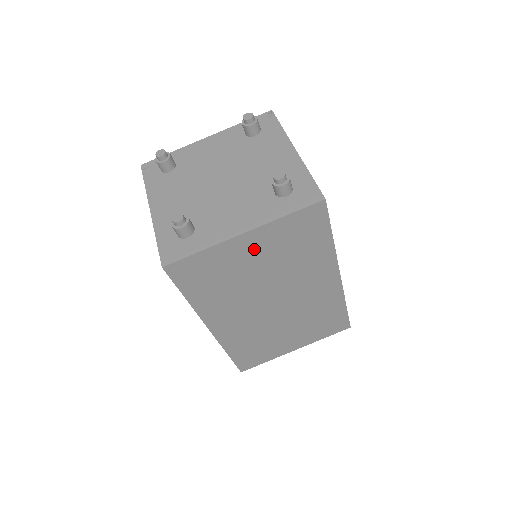
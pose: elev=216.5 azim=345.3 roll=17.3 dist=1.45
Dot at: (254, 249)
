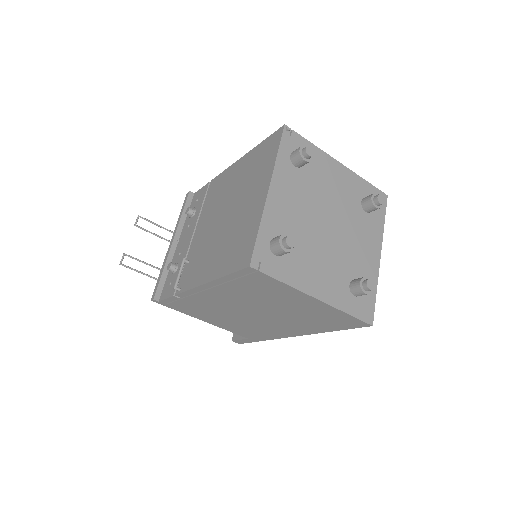
Dot at: occluded
